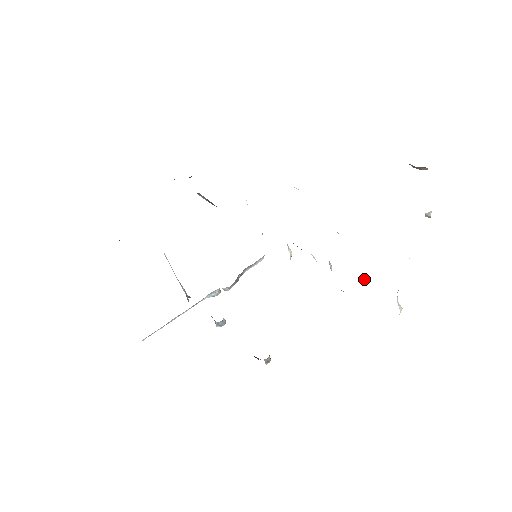
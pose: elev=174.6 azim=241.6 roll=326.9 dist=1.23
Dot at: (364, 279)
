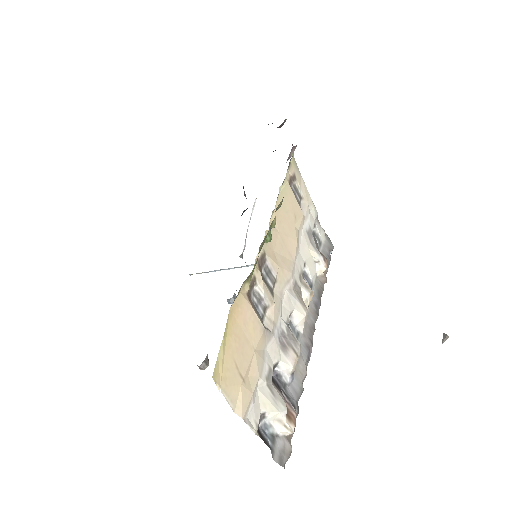
Dot at: (285, 363)
